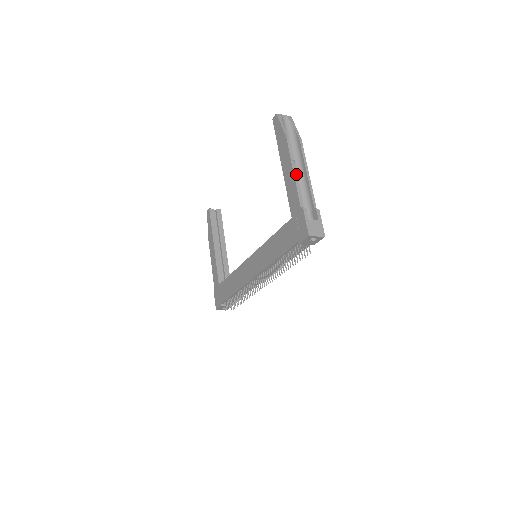
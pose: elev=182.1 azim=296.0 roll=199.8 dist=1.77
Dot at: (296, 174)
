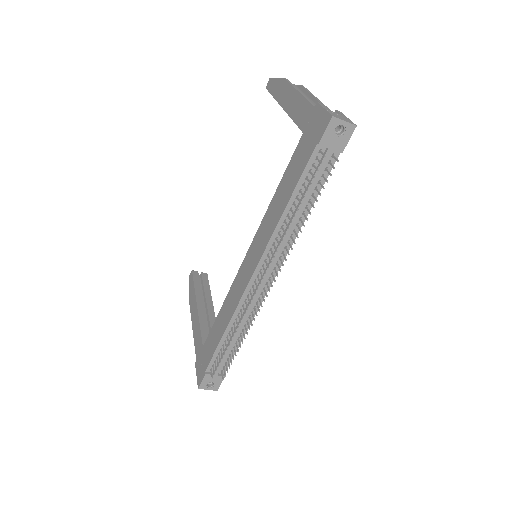
Dot at: occluded
